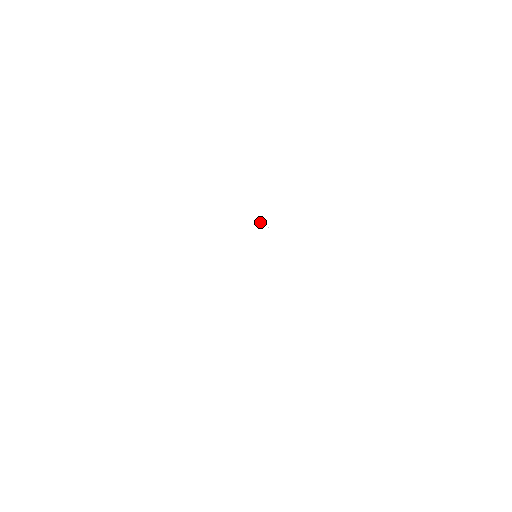
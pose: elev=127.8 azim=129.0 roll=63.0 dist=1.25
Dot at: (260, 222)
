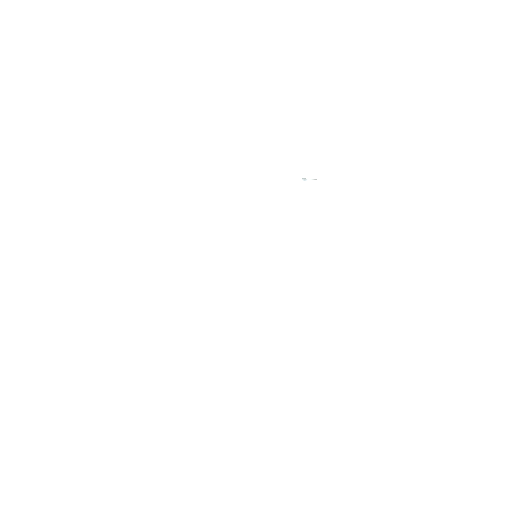
Dot at: (303, 180)
